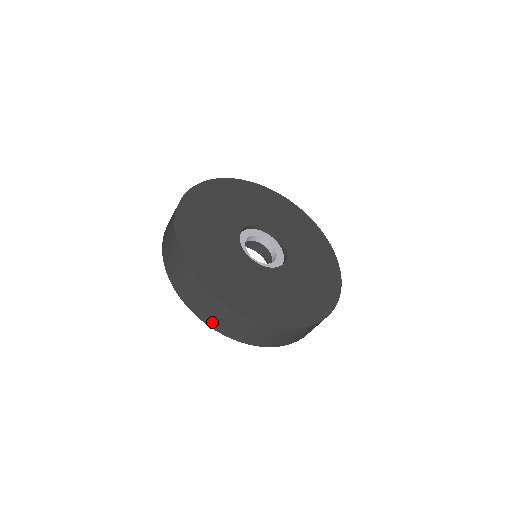
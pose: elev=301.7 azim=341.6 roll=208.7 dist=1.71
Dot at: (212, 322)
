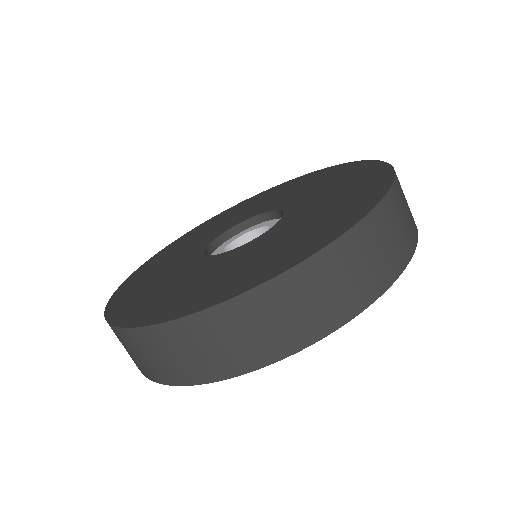
Dot at: (144, 370)
